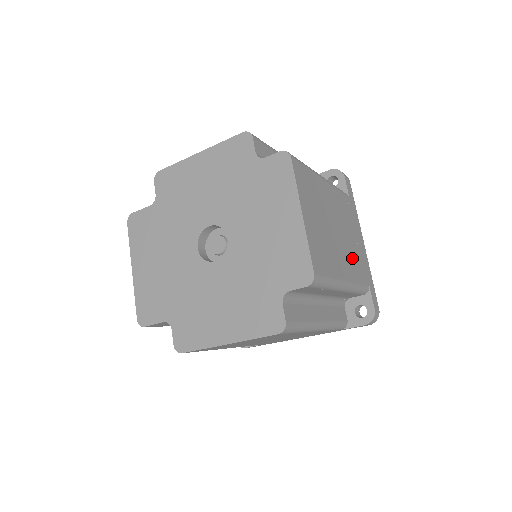
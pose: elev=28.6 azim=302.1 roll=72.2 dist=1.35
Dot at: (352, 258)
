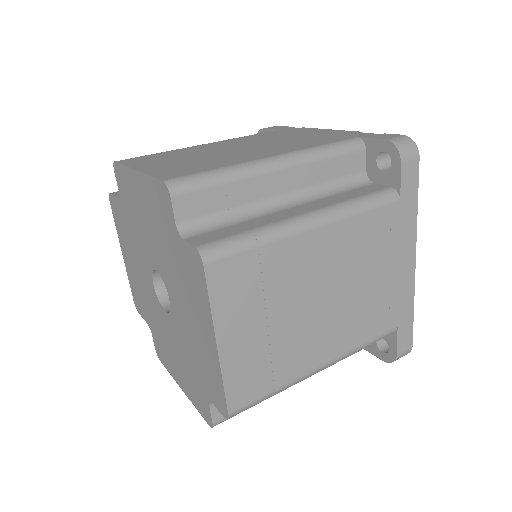
Dot at: (359, 315)
